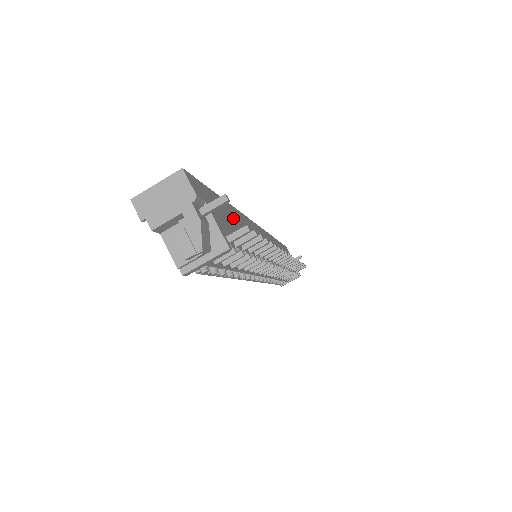
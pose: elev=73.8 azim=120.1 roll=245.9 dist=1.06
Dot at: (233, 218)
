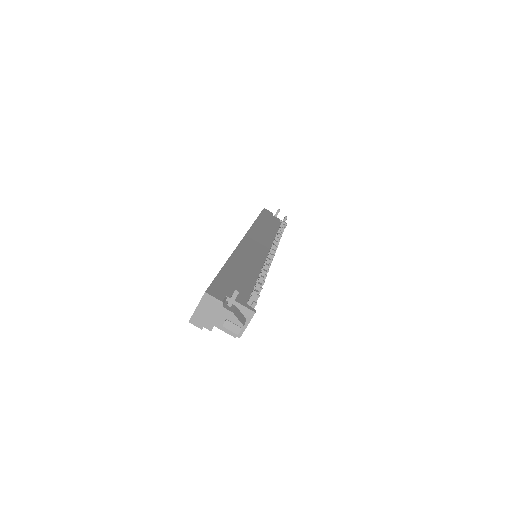
Dot at: (237, 272)
